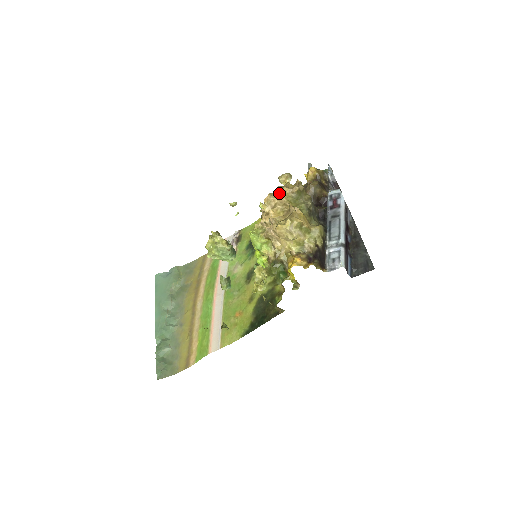
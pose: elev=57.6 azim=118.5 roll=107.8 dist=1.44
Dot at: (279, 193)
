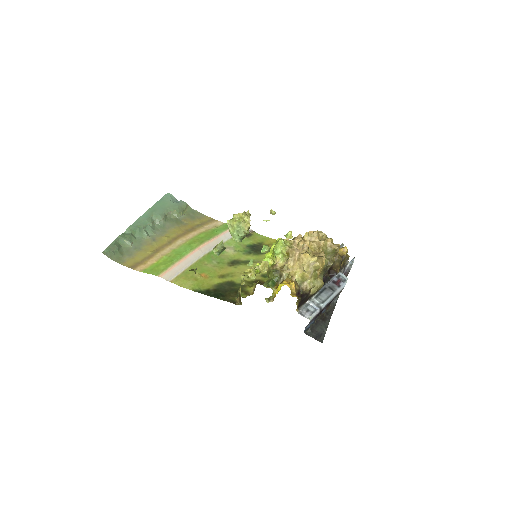
Dot at: (322, 238)
